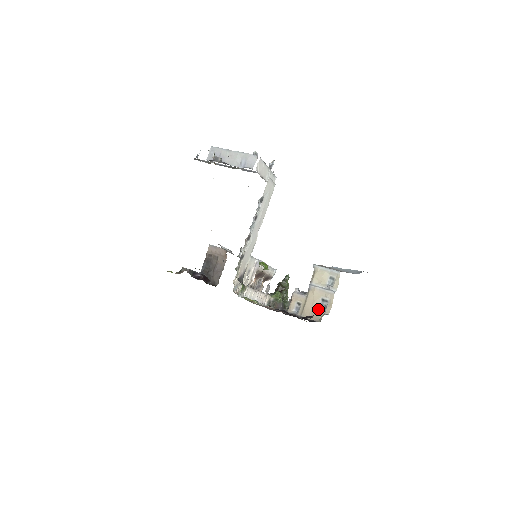
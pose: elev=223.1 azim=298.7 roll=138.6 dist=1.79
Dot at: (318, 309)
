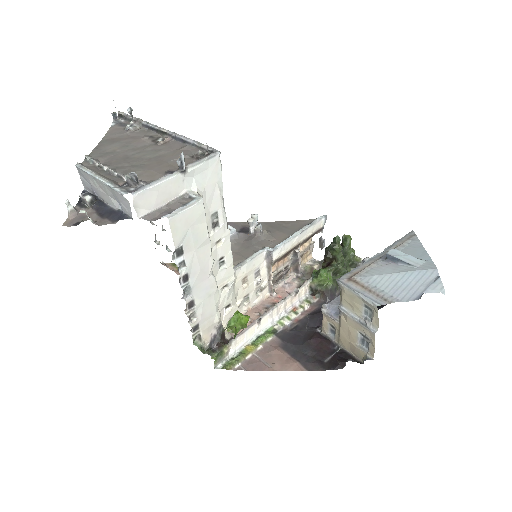
Dot at: (358, 344)
